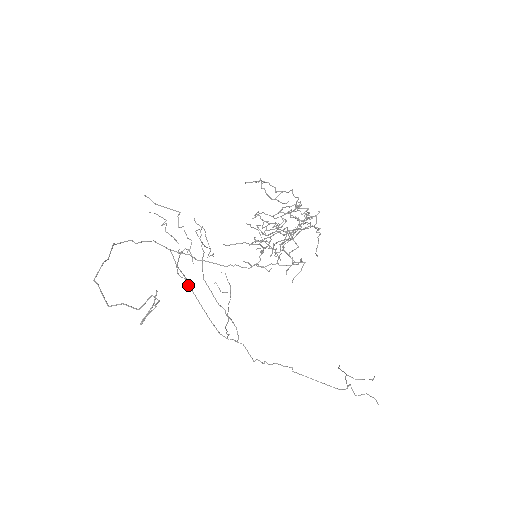
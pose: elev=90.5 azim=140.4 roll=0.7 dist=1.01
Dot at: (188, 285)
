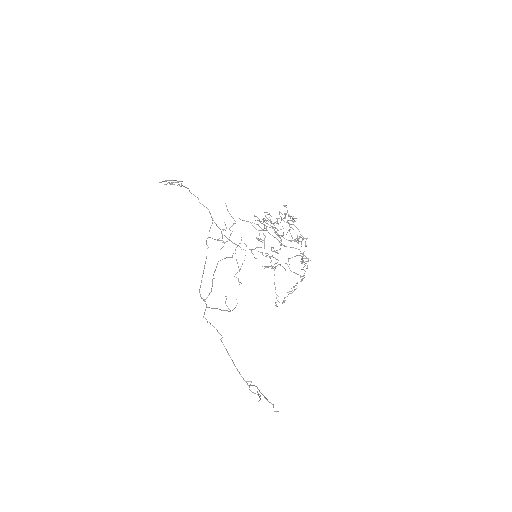
Dot at: occluded
